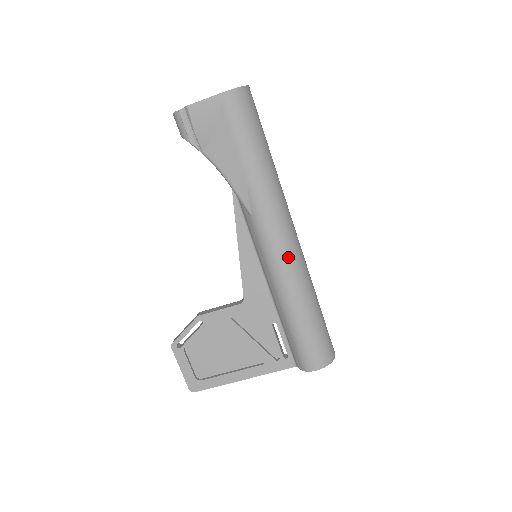
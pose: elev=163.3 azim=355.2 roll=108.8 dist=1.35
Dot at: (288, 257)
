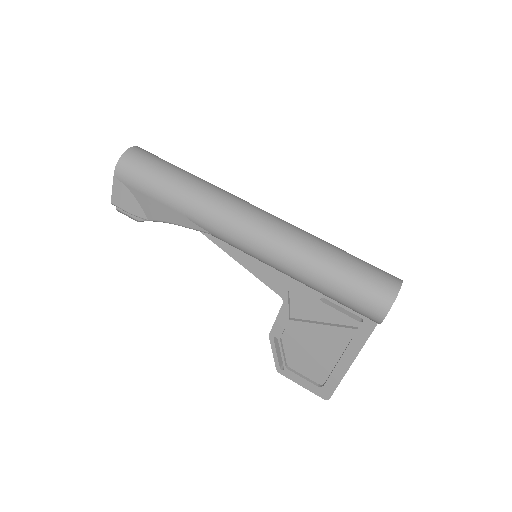
Dot at: (261, 241)
